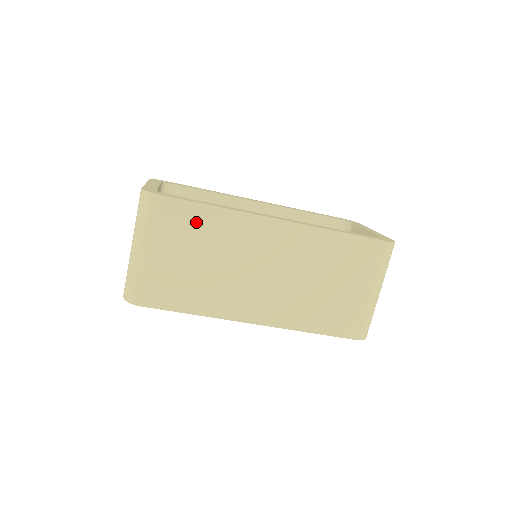
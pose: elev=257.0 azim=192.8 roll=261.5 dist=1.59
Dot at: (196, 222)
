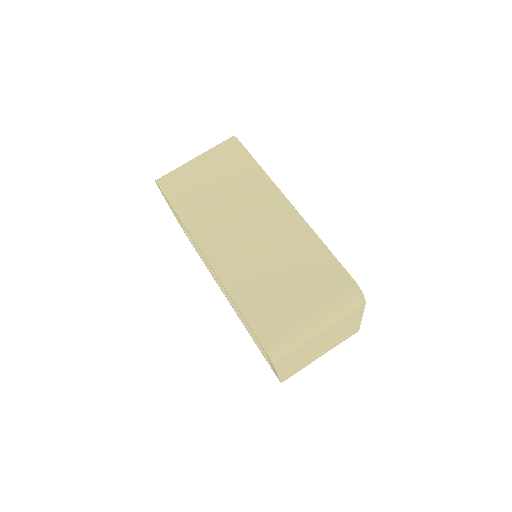
Dot at: (240, 166)
